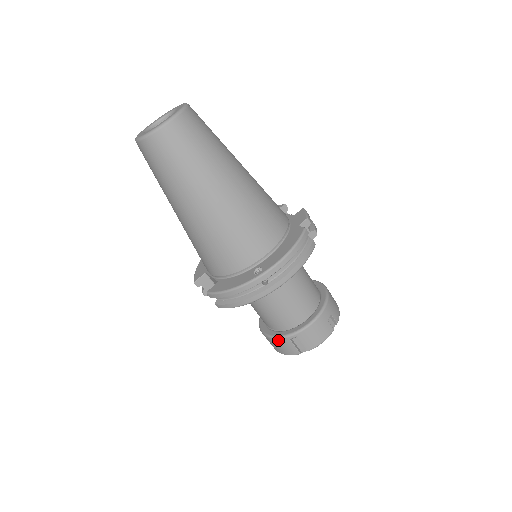
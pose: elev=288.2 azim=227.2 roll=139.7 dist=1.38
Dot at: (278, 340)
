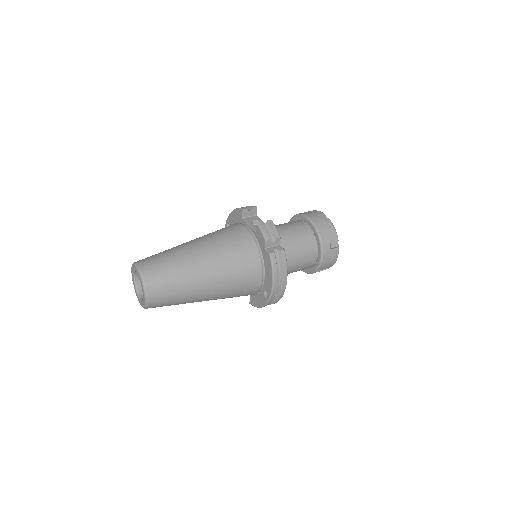
Dot at: occluded
